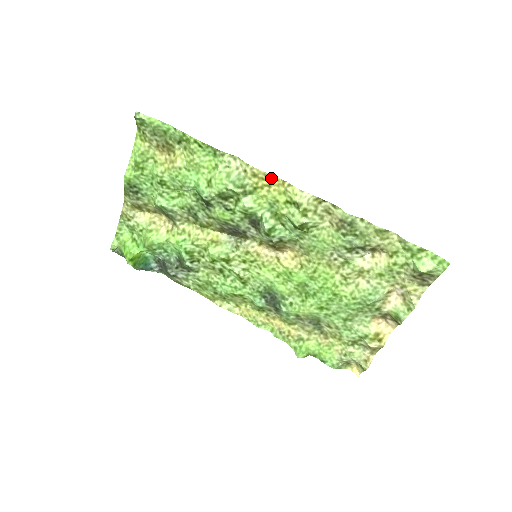
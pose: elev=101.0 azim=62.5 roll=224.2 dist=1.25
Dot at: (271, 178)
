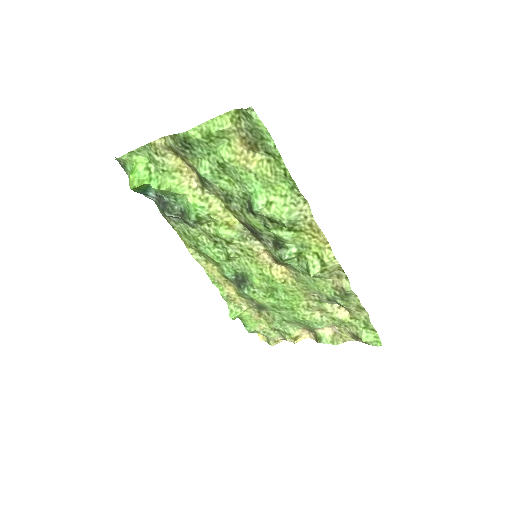
Dot at: (321, 235)
